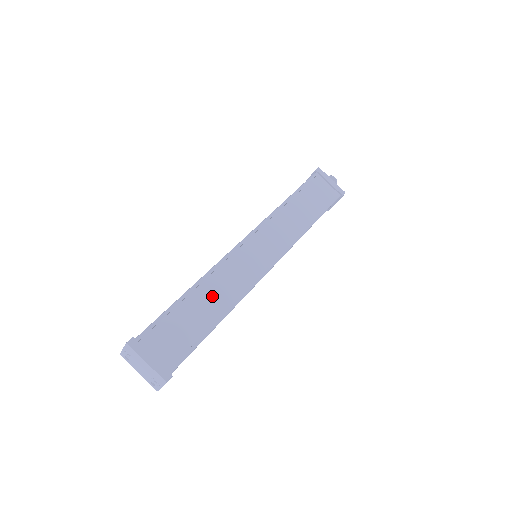
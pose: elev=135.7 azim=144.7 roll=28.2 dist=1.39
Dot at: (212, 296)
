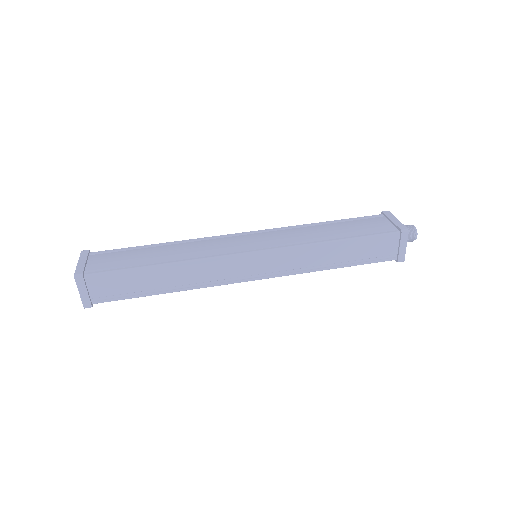
Dot at: (172, 251)
